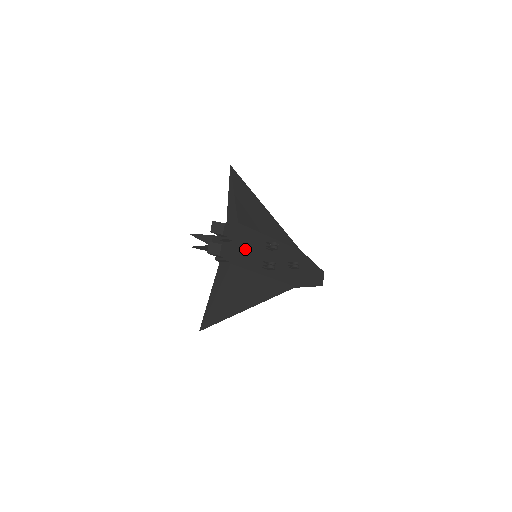
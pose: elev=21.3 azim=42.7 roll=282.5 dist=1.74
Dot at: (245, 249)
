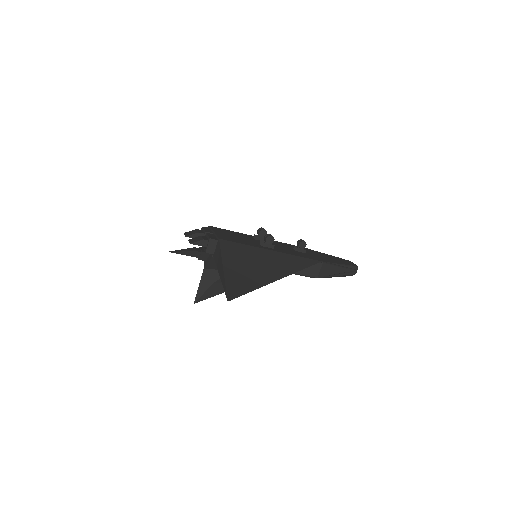
Dot at: (231, 236)
